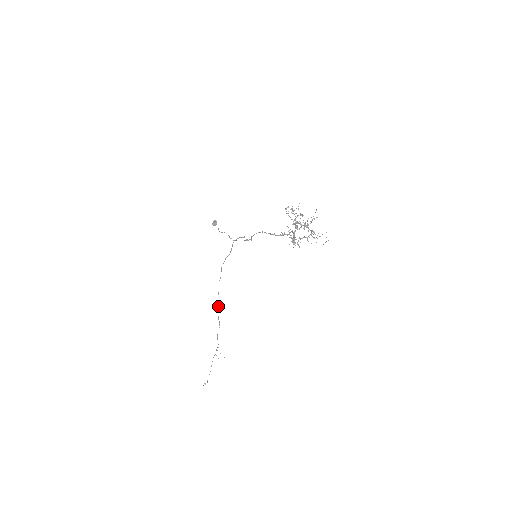
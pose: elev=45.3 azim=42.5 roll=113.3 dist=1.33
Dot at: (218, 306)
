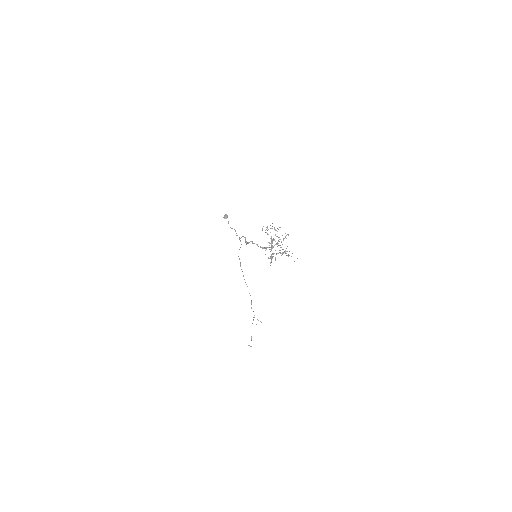
Dot at: (246, 284)
